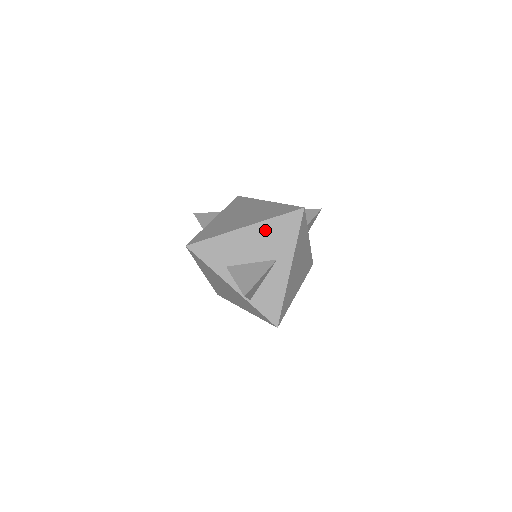
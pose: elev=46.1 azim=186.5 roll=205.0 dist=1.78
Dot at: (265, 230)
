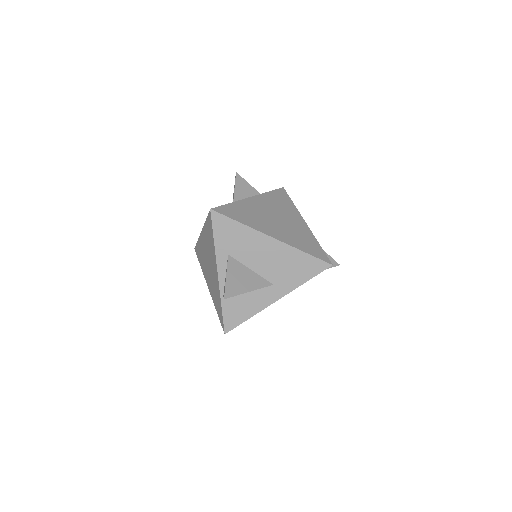
Dot at: (286, 254)
